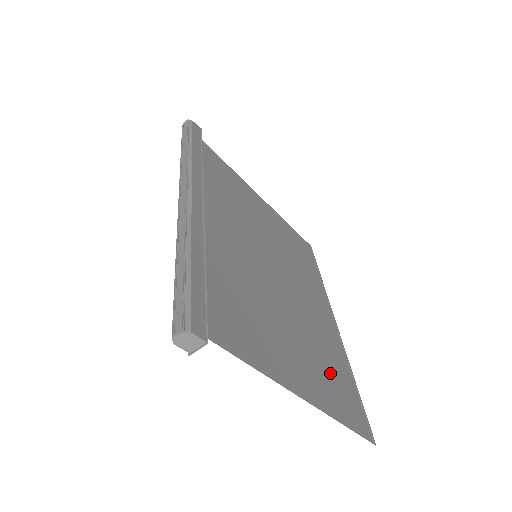
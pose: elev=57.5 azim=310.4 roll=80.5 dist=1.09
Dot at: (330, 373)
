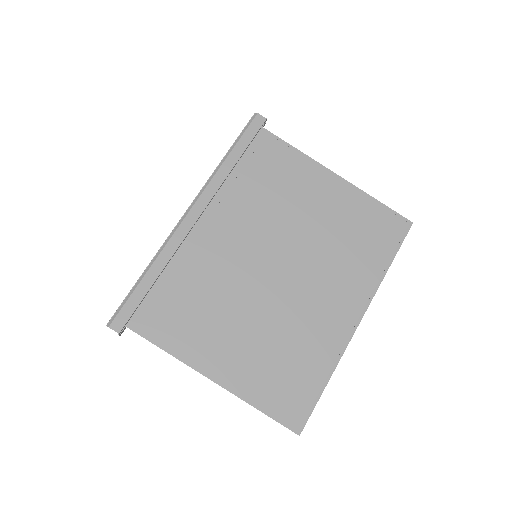
Dot at: (282, 367)
